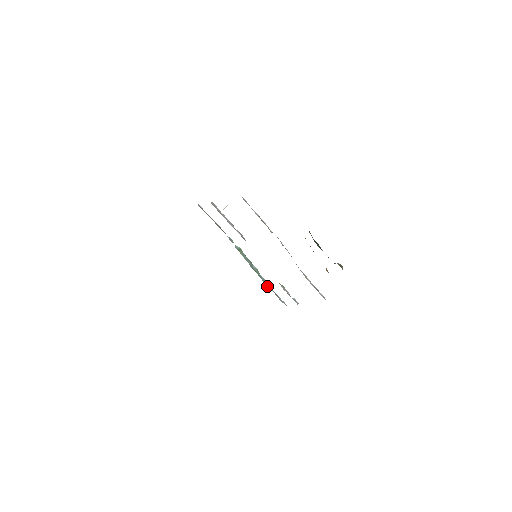
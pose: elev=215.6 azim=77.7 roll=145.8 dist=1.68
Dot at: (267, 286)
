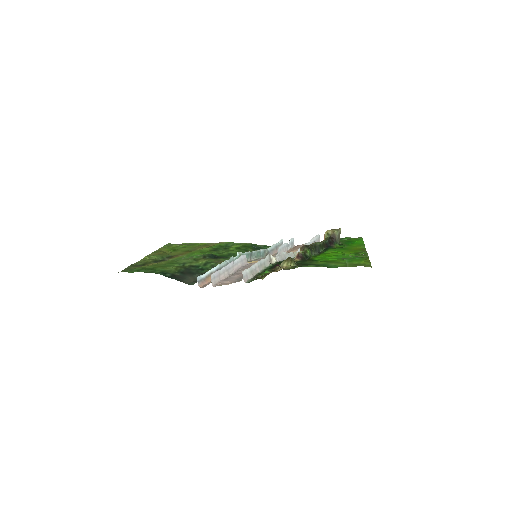
Dot at: (266, 254)
